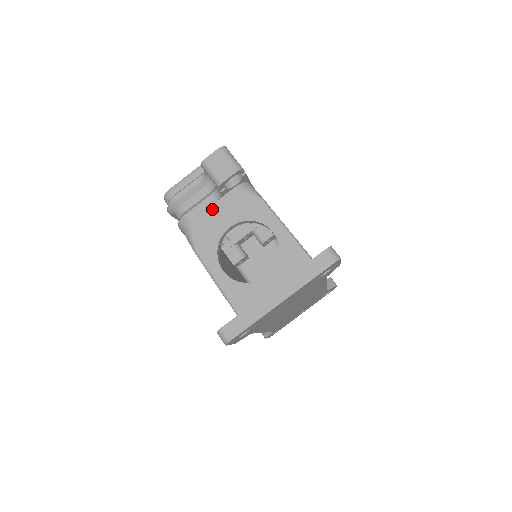
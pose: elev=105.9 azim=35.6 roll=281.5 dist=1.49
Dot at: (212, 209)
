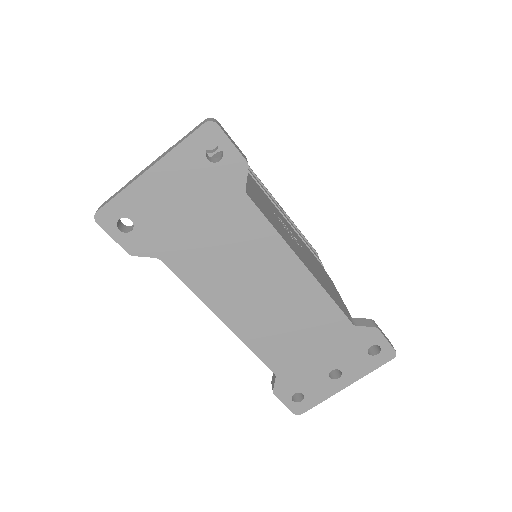
Dot at: occluded
